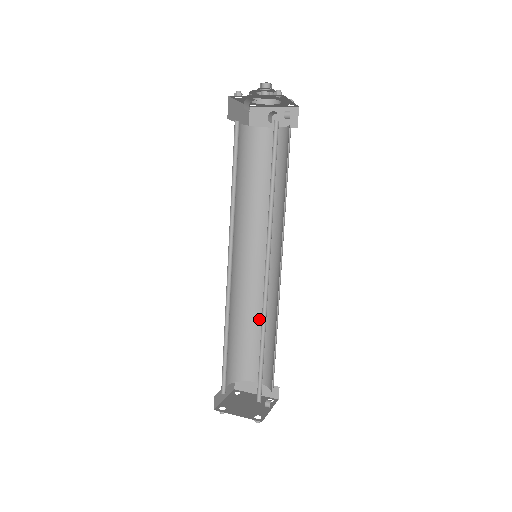
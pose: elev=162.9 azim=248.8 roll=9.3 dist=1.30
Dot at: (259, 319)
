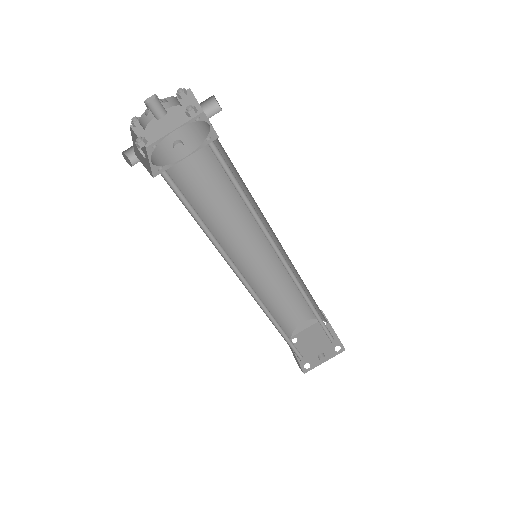
Dot at: occluded
